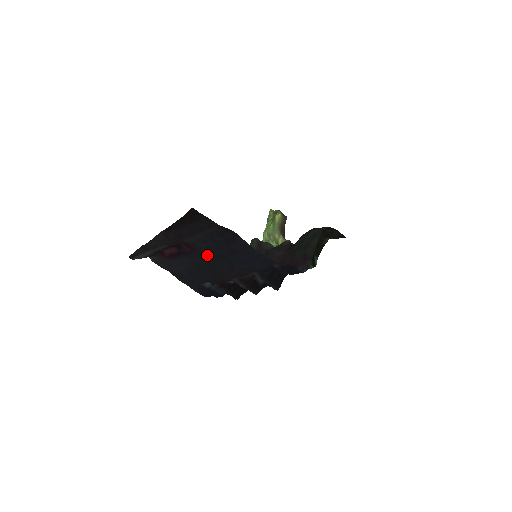
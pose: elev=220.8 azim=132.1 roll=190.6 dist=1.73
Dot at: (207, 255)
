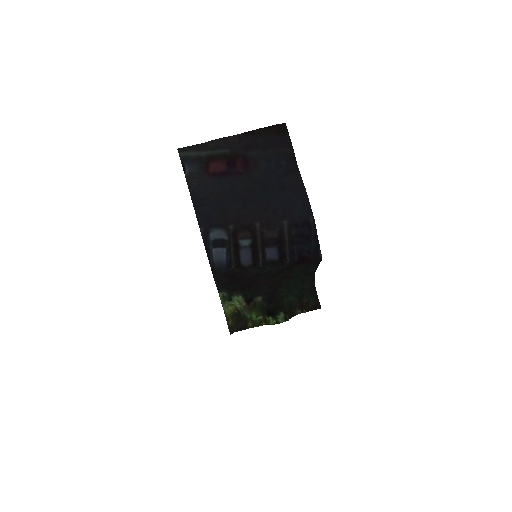
Dot at: (256, 181)
